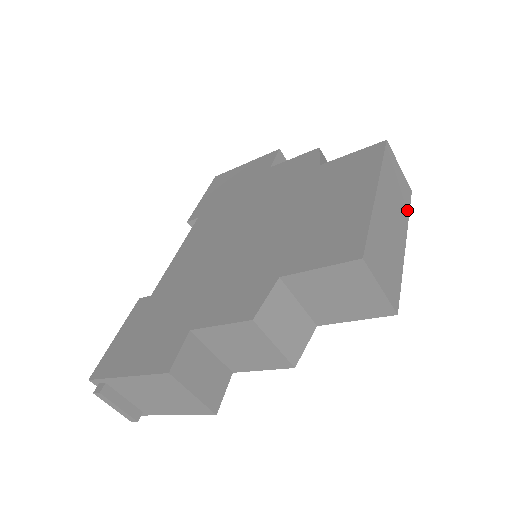
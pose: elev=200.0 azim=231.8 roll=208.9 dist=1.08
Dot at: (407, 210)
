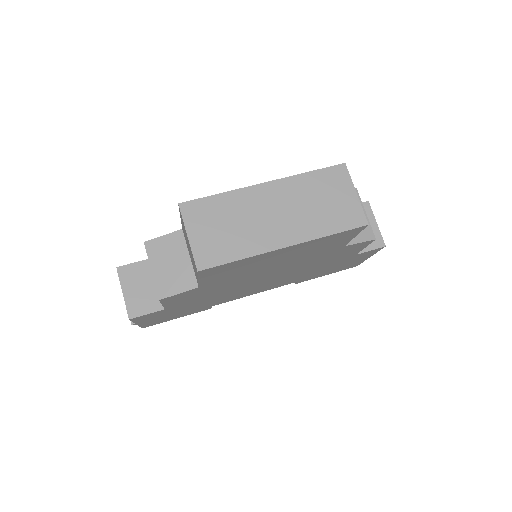
Dot at: (330, 230)
